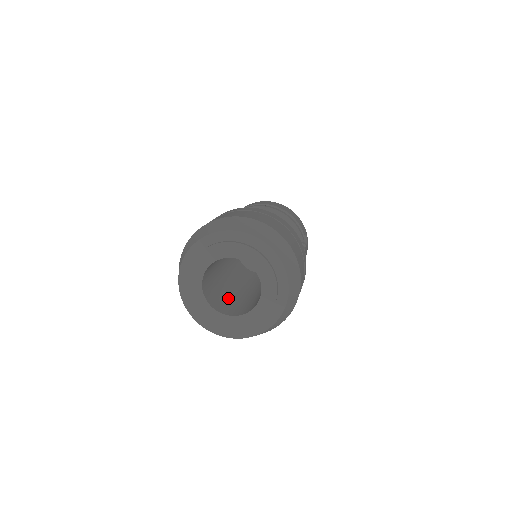
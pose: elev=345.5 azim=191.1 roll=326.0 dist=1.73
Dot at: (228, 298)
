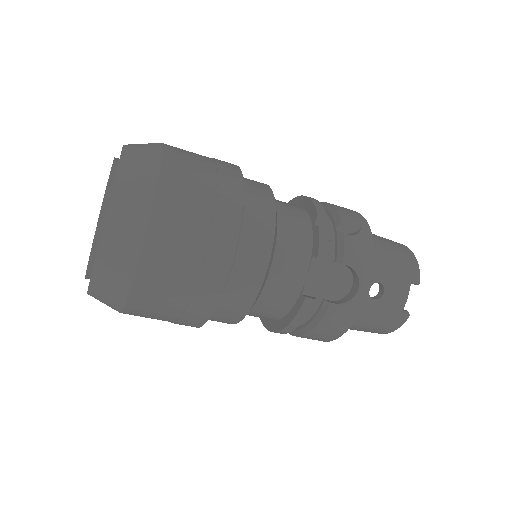
Dot at: occluded
